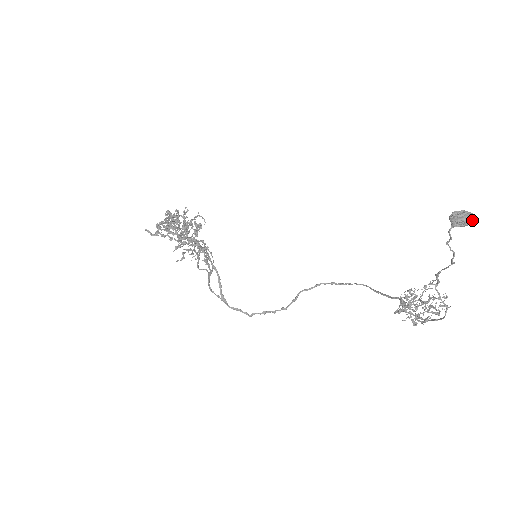
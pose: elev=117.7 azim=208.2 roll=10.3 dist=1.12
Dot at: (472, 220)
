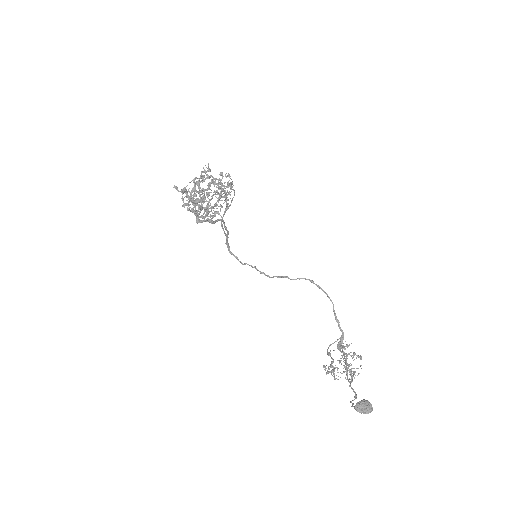
Dot at: (369, 412)
